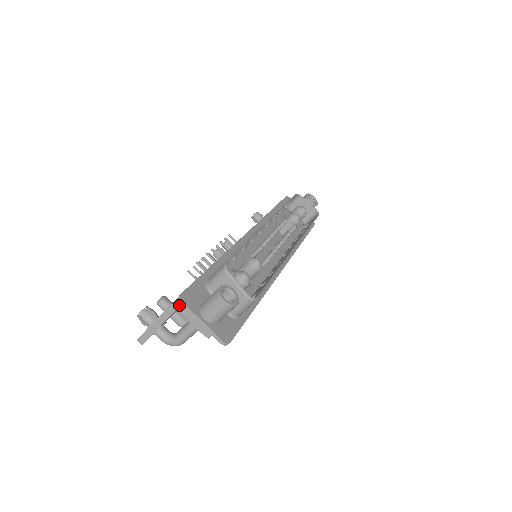
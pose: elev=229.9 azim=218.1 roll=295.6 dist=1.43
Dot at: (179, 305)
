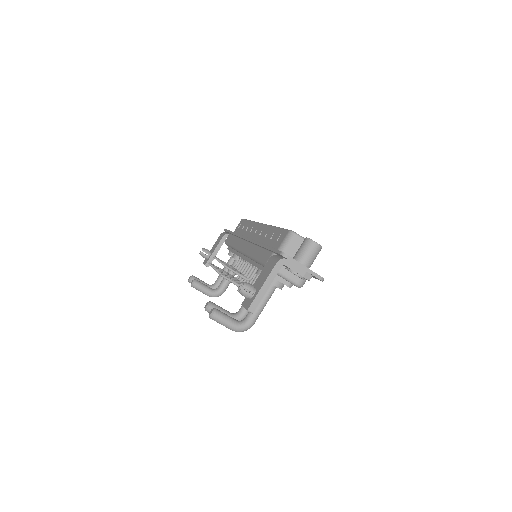
Dot at: (285, 259)
